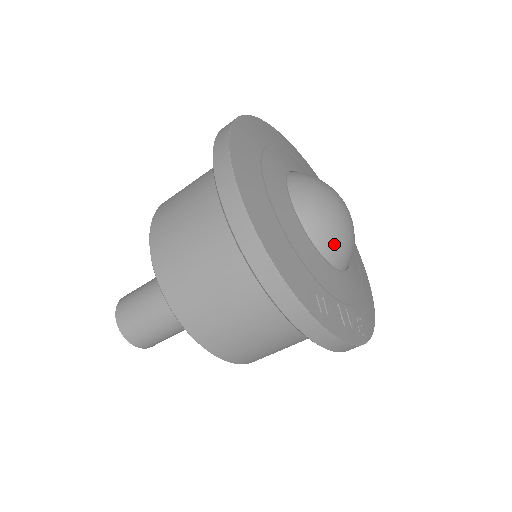
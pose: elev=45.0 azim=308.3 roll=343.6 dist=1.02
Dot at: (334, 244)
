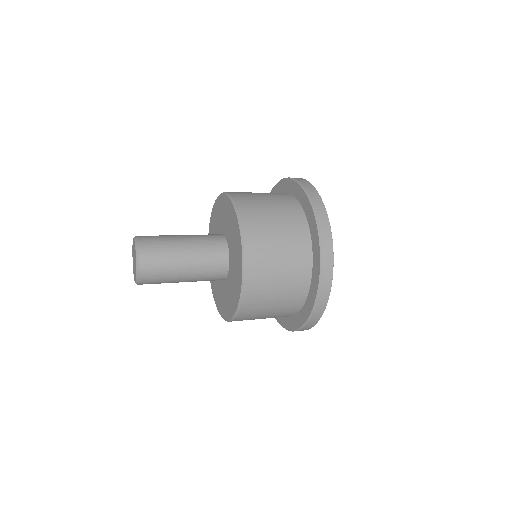
Dot at: occluded
